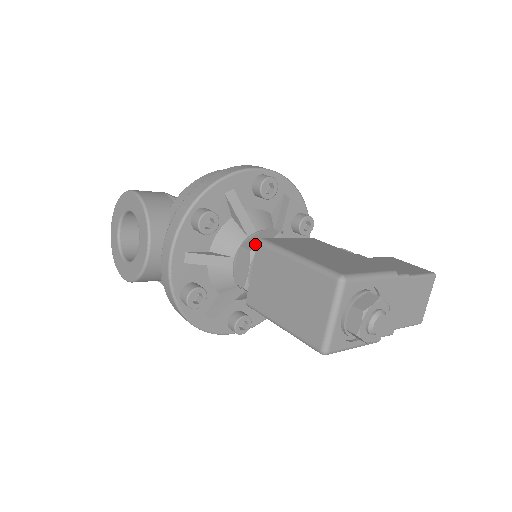
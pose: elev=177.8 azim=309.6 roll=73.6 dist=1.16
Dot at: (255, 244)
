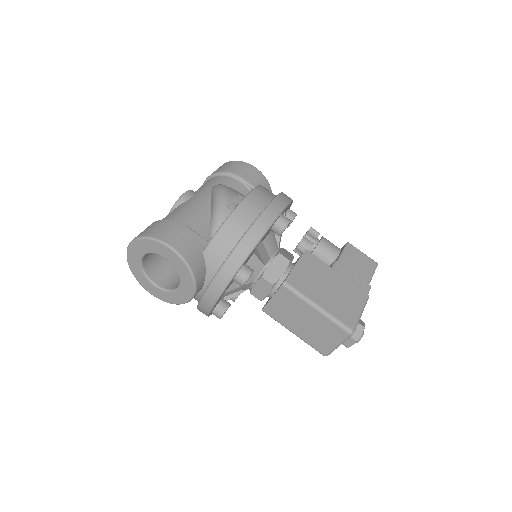
Dot at: (274, 276)
